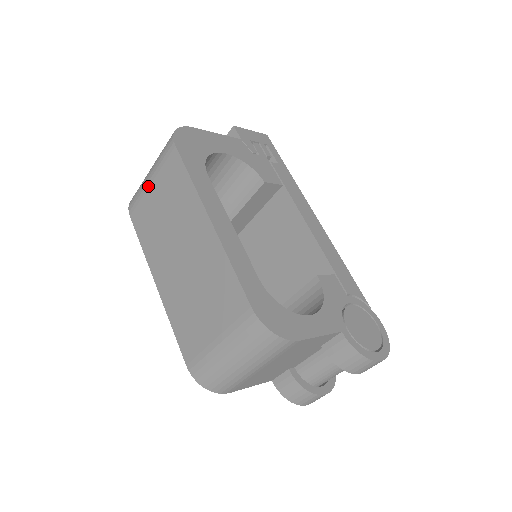
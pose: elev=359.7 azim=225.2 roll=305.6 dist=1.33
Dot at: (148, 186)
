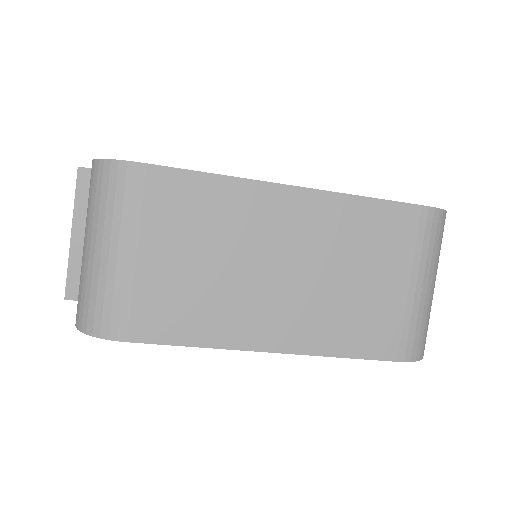
Dot at: (133, 263)
